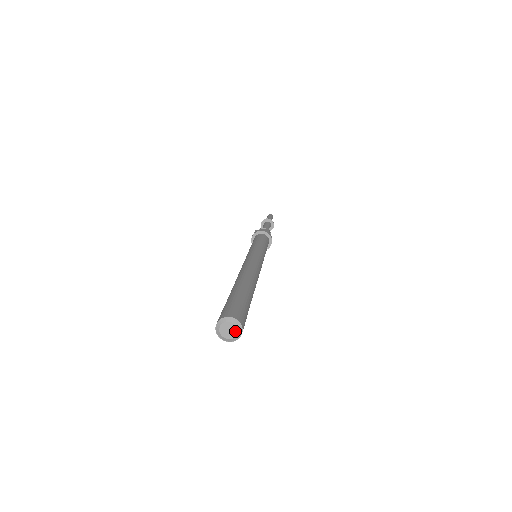
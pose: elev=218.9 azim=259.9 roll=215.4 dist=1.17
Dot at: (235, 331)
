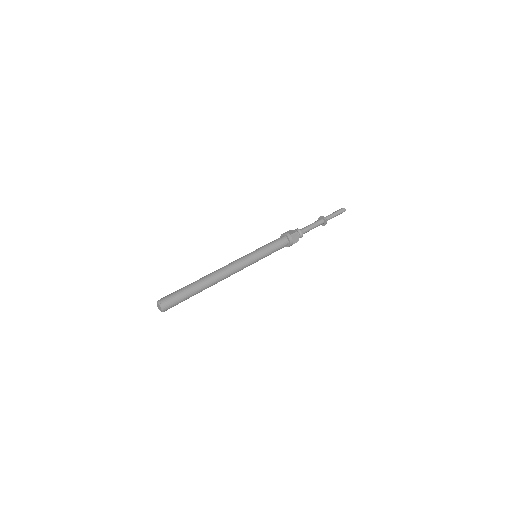
Dot at: (161, 308)
